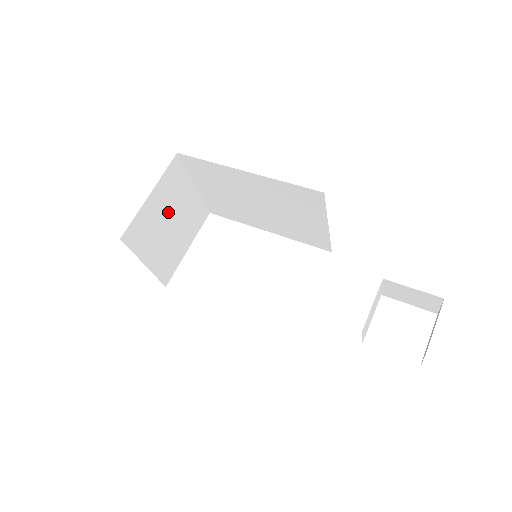
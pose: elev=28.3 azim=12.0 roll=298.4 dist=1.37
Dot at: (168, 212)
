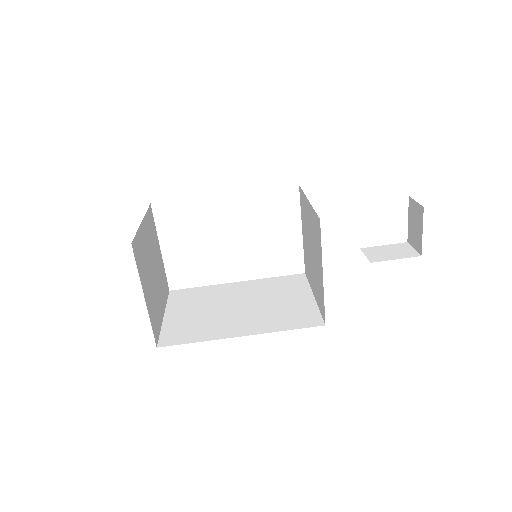
Dot at: (149, 273)
